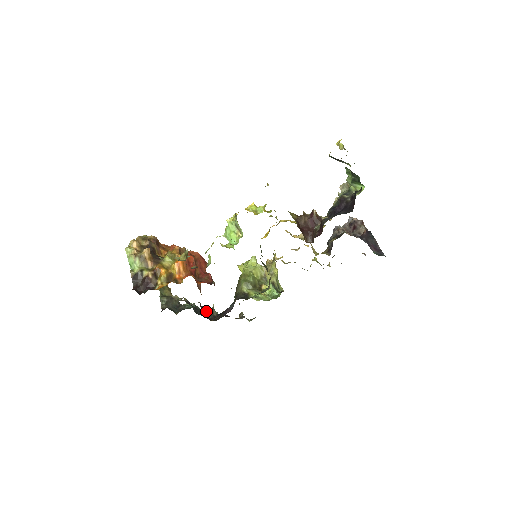
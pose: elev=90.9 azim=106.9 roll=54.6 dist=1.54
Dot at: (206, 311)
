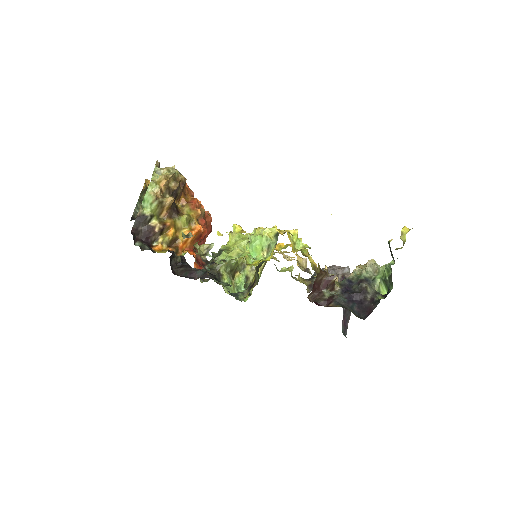
Dot at: (173, 255)
